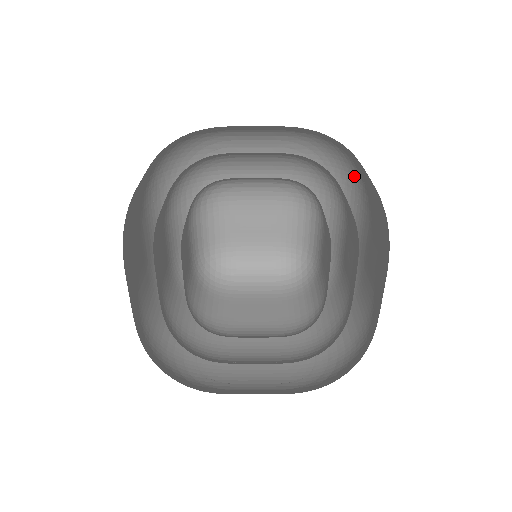
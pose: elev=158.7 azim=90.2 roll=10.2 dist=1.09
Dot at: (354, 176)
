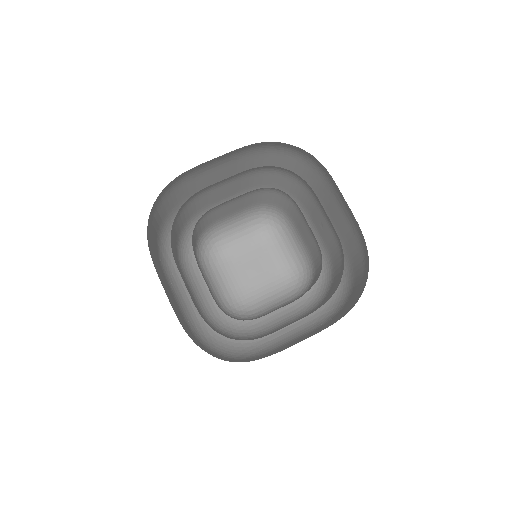
Dot at: (312, 157)
